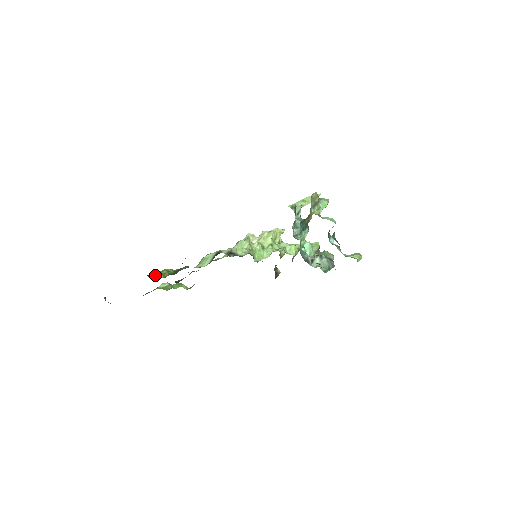
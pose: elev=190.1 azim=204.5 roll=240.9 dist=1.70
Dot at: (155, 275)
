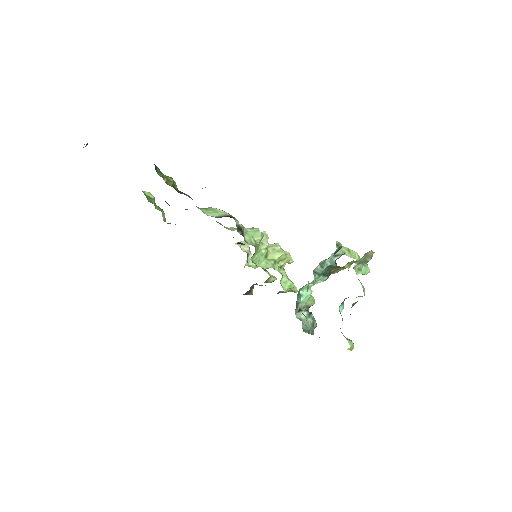
Dot at: occluded
